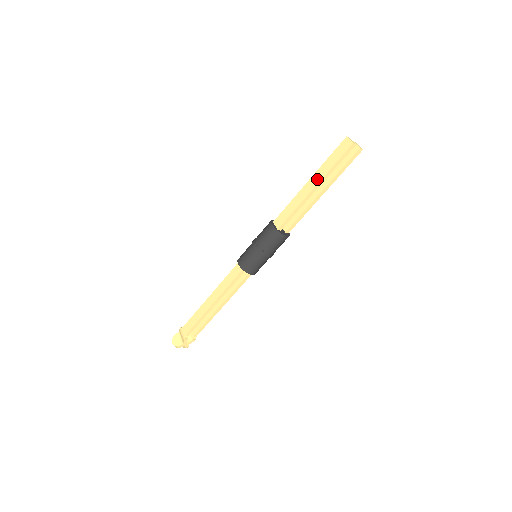
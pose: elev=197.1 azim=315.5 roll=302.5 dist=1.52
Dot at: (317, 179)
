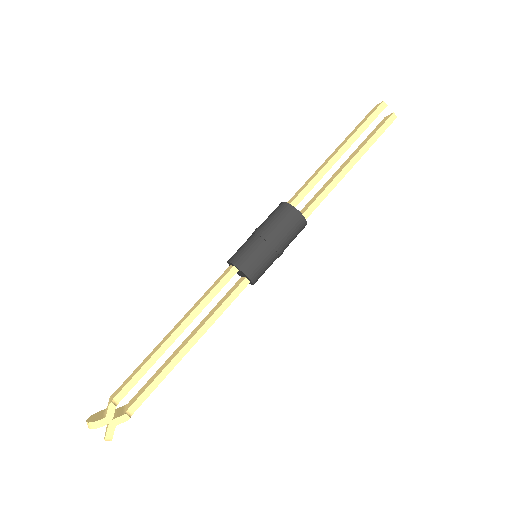
Dot at: (342, 144)
